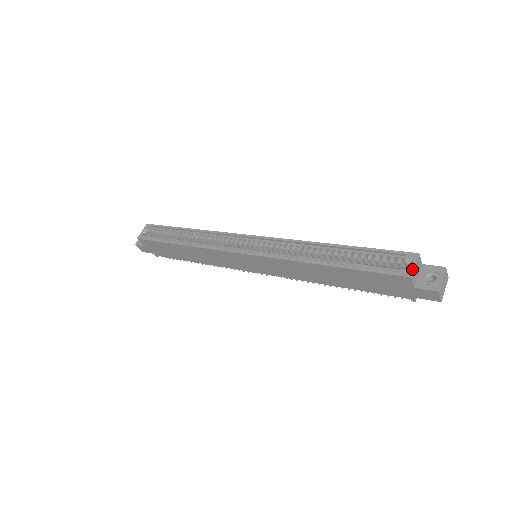
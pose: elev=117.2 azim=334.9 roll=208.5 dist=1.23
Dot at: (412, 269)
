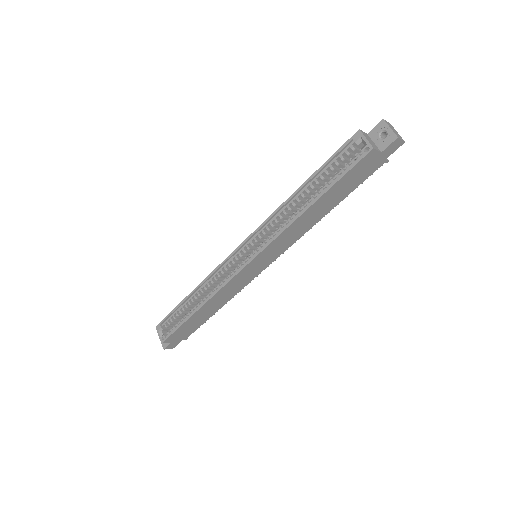
Dot at: (368, 143)
